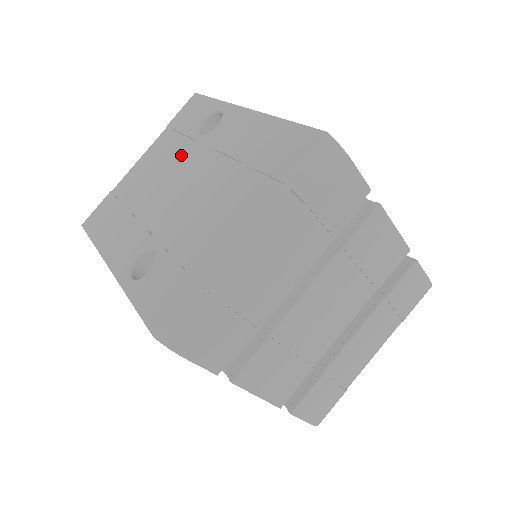
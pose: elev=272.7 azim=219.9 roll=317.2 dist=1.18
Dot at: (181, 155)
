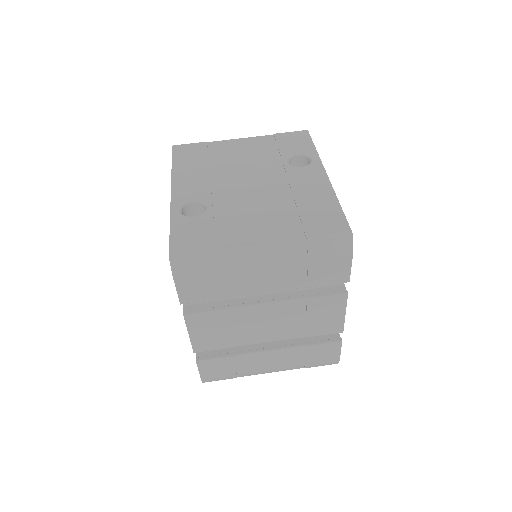
Dot at: (267, 163)
